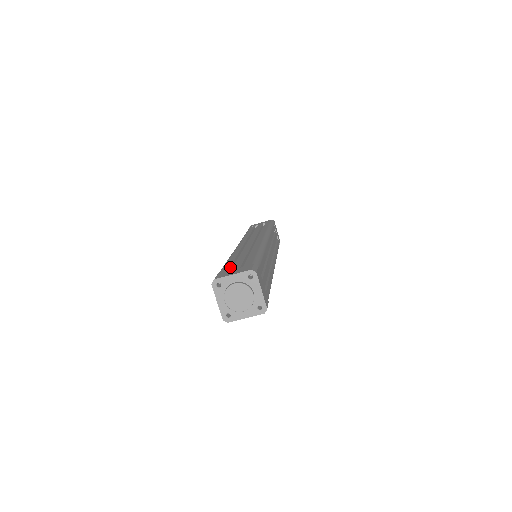
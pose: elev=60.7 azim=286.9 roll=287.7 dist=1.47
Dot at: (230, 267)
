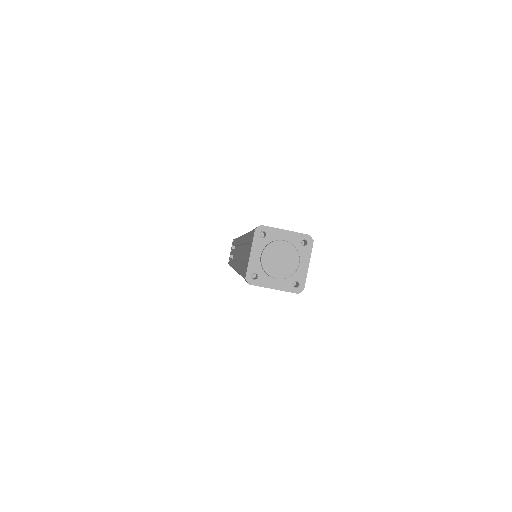
Dot at: occluded
